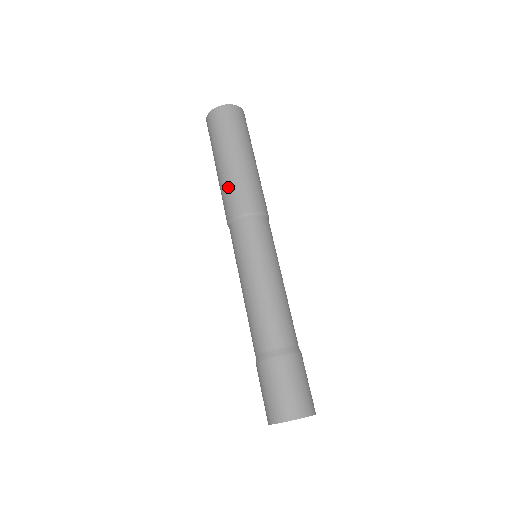
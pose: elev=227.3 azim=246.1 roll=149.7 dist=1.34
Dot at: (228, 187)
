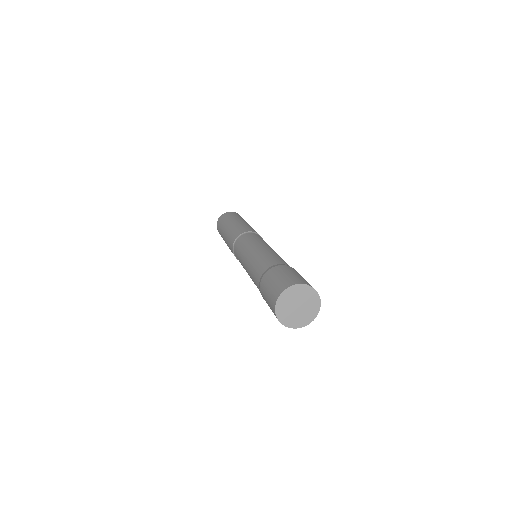
Dot at: (229, 236)
